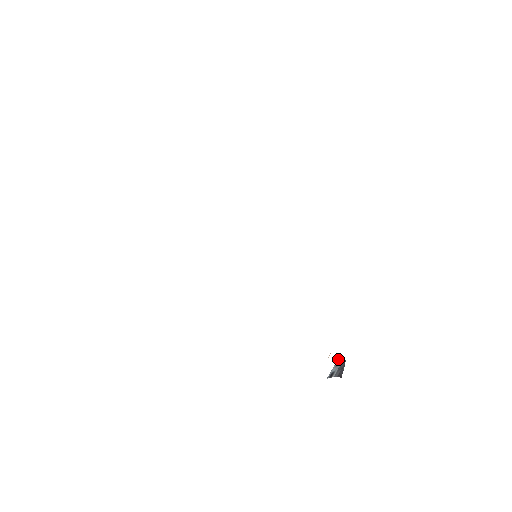
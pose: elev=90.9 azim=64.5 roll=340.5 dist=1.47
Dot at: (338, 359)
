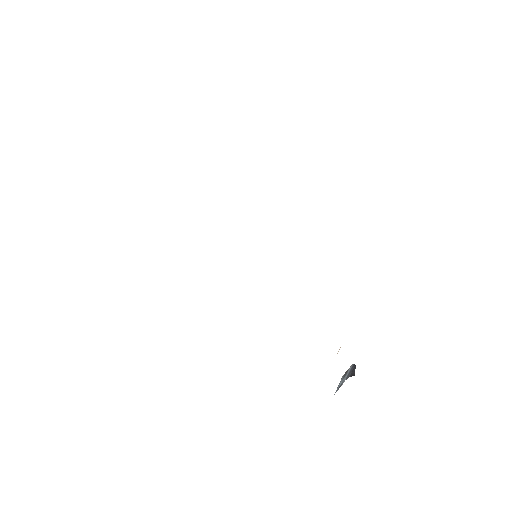
Dot at: occluded
